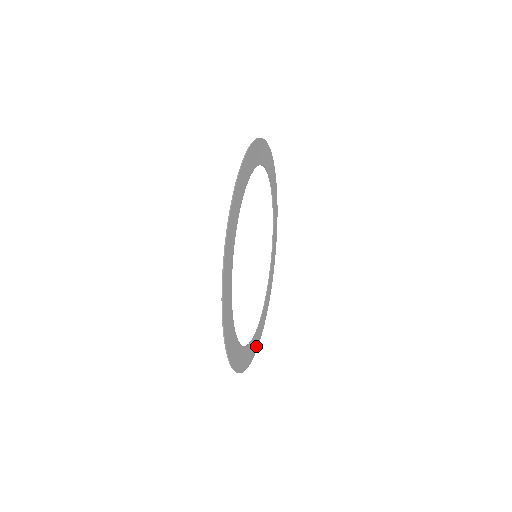
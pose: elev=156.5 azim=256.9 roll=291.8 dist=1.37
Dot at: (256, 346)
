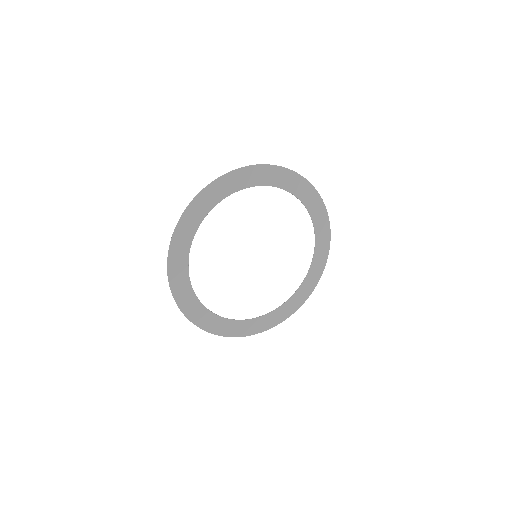
Dot at: (294, 308)
